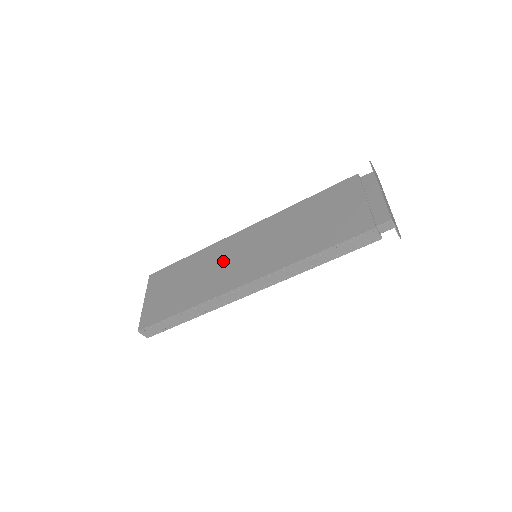
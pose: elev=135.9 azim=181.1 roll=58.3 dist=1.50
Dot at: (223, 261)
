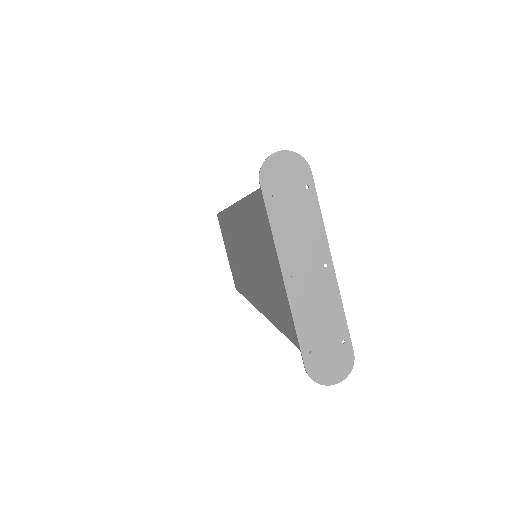
Dot at: (238, 250)
